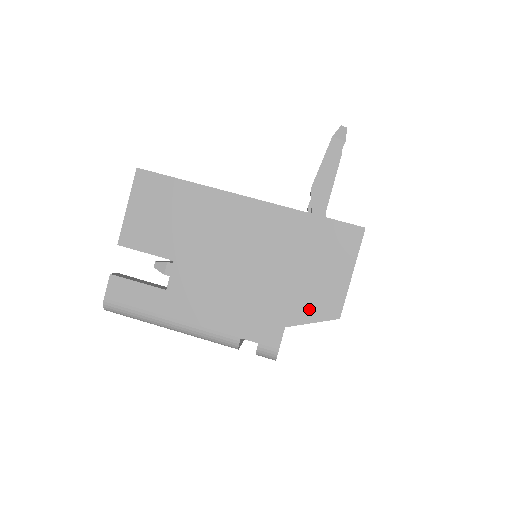
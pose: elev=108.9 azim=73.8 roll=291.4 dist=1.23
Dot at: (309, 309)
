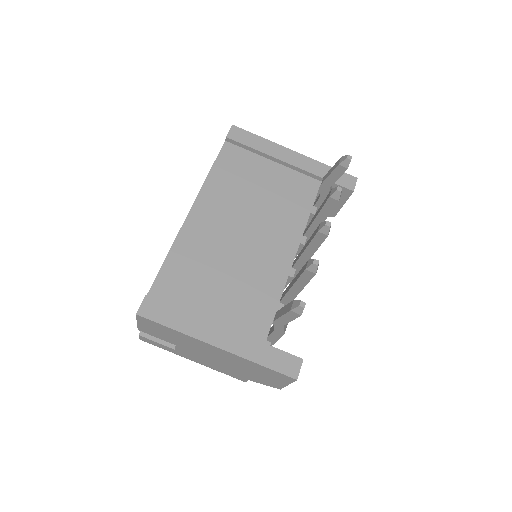
Dot at: (262, 382)
